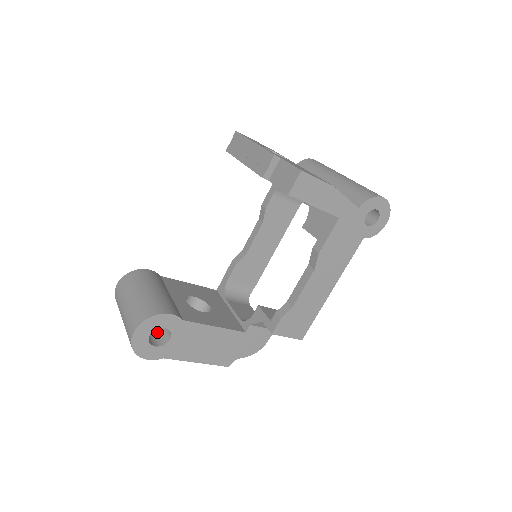
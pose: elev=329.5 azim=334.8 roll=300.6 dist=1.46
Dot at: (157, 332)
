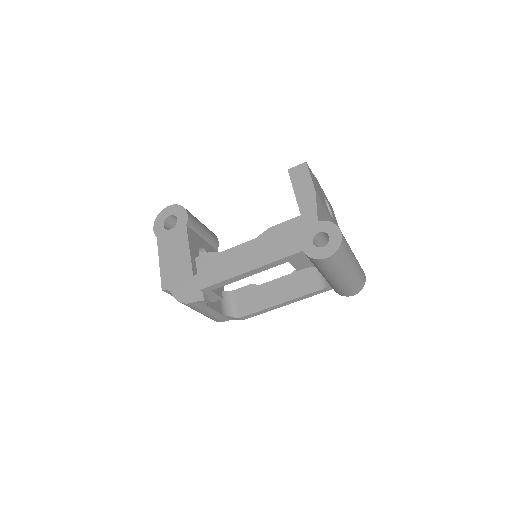
Dot at: occluded
